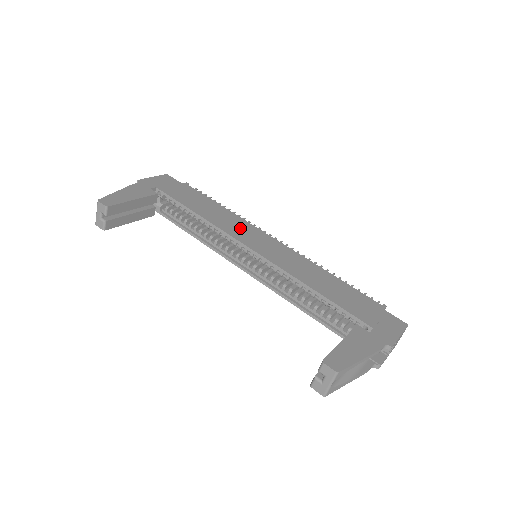
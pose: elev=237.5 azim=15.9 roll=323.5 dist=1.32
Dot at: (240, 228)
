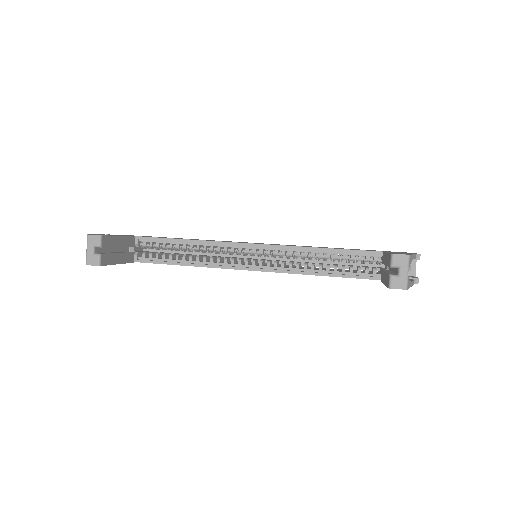
Dot at: occluded
